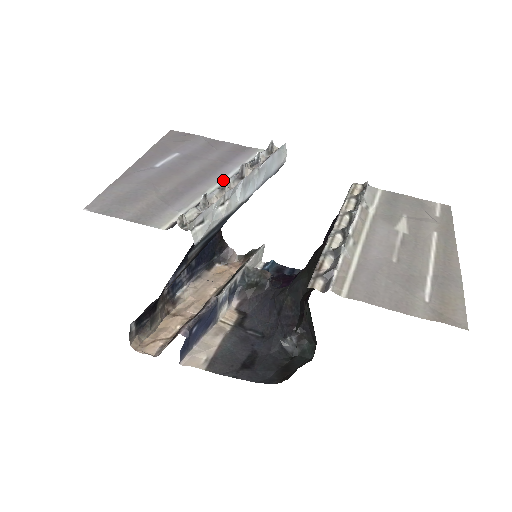
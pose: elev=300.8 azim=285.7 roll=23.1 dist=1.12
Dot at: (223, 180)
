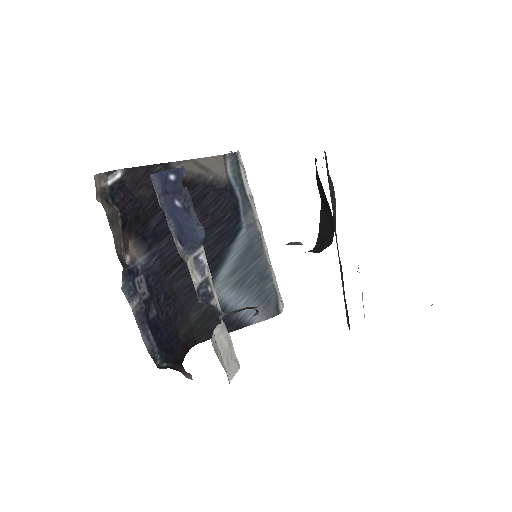
Dot at: occluded
